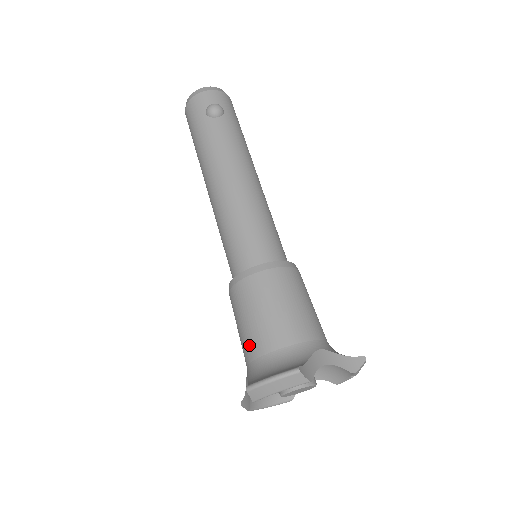
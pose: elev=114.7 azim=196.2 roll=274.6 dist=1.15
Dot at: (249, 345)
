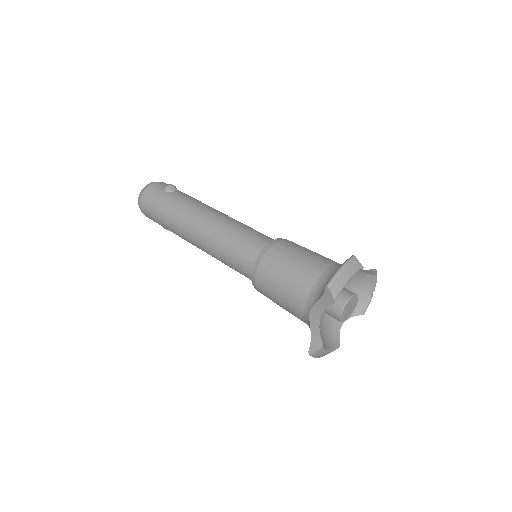
Dot at: (300, 285)
